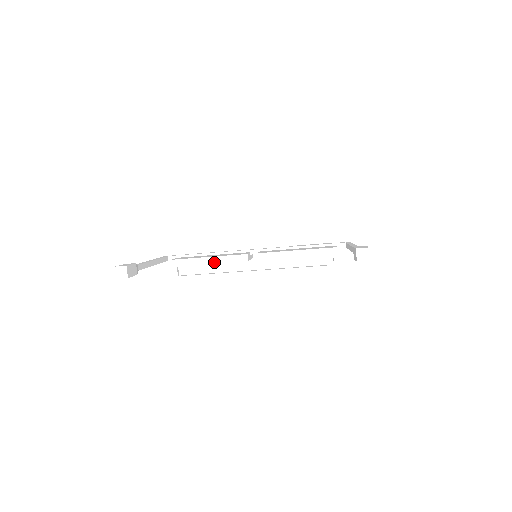
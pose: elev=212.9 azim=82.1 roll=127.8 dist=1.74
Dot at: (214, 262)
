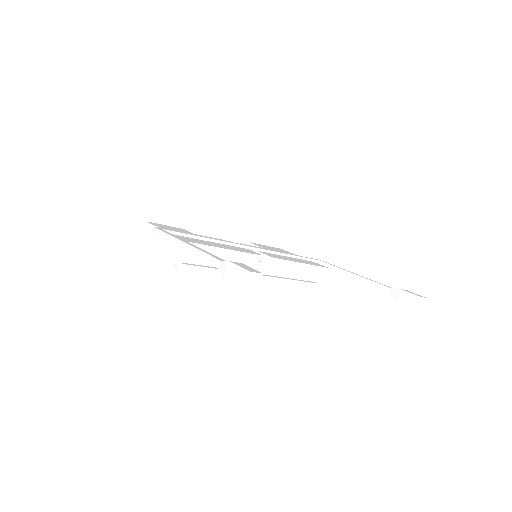
Dot at: (231, 257)
